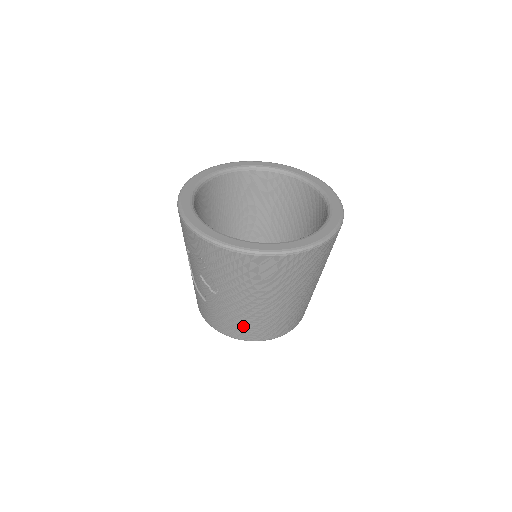
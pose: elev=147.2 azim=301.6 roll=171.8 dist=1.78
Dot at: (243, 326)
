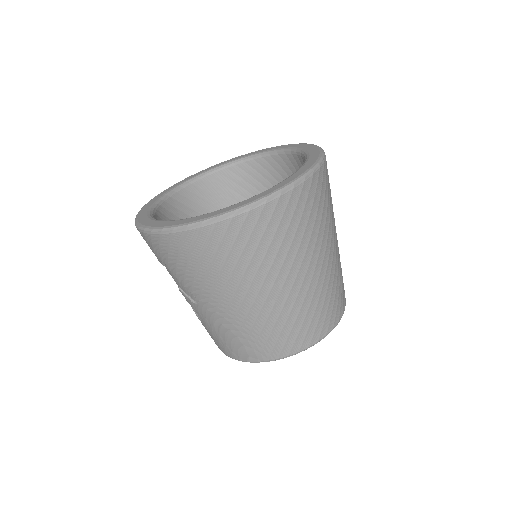
Dot at: (247, 340)
